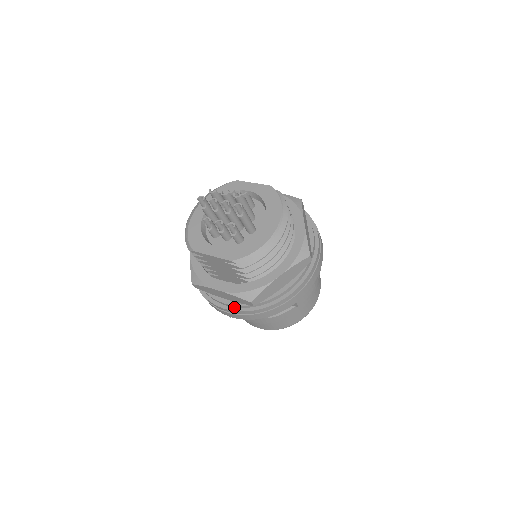
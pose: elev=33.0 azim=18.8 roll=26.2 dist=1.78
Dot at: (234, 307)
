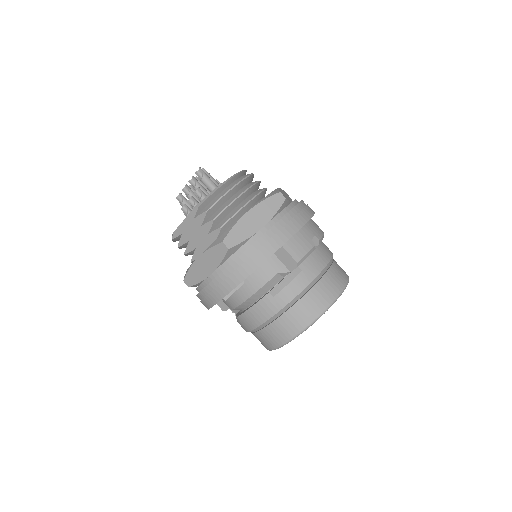
Dot at: (219, 274)
